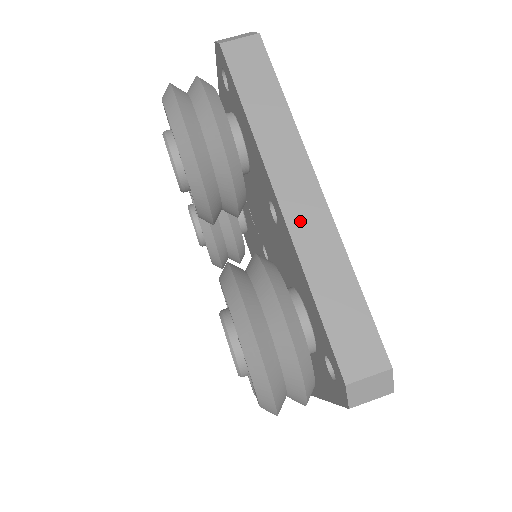
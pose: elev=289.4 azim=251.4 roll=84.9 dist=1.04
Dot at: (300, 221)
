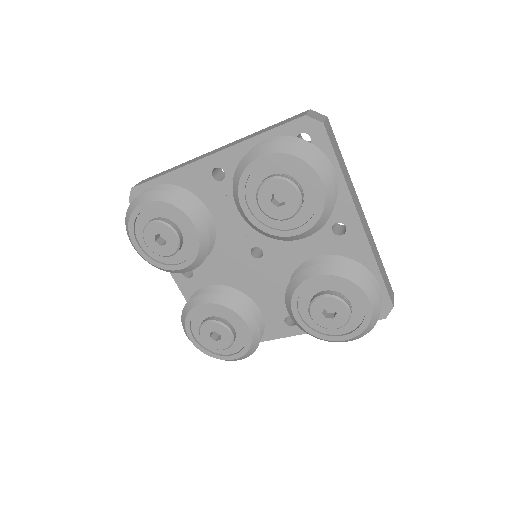
Dot at: (368, 234)
